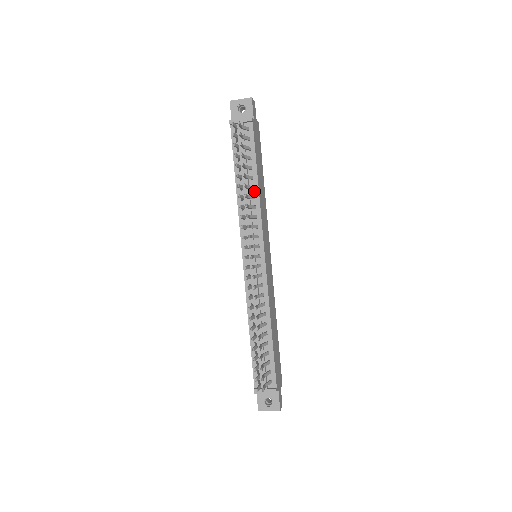
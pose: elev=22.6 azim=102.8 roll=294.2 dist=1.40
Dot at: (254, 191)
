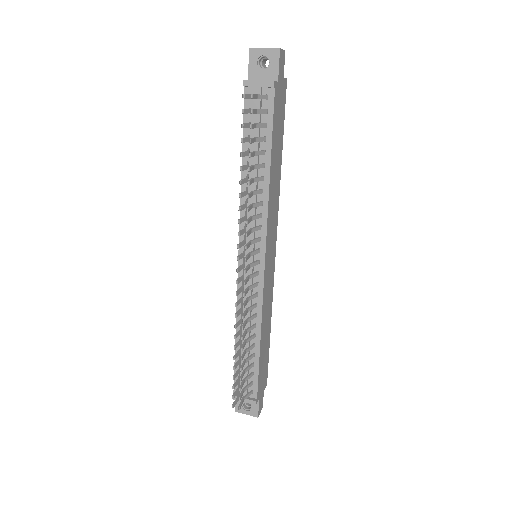
Dot at: (263, 183)
